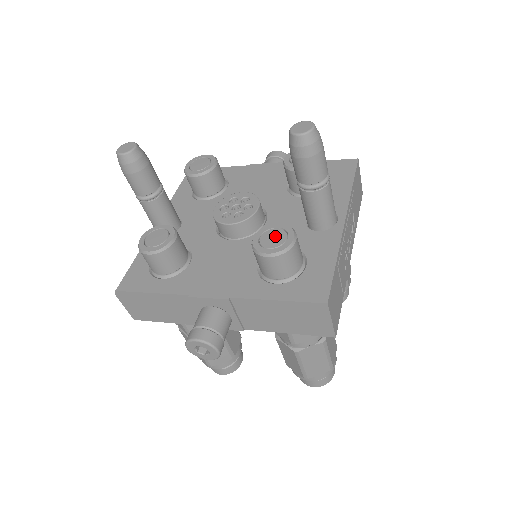
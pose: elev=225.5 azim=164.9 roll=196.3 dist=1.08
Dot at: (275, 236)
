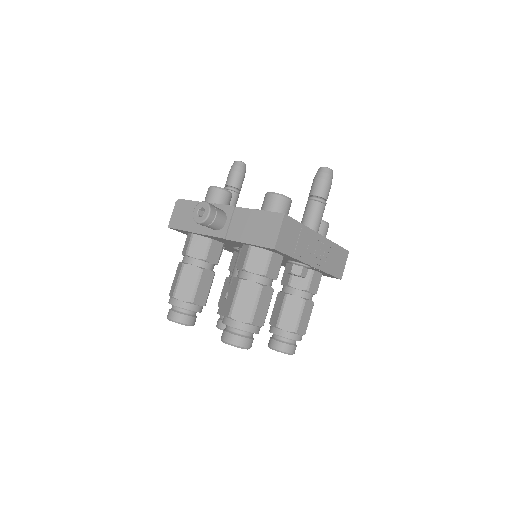
Dot at: occluded
